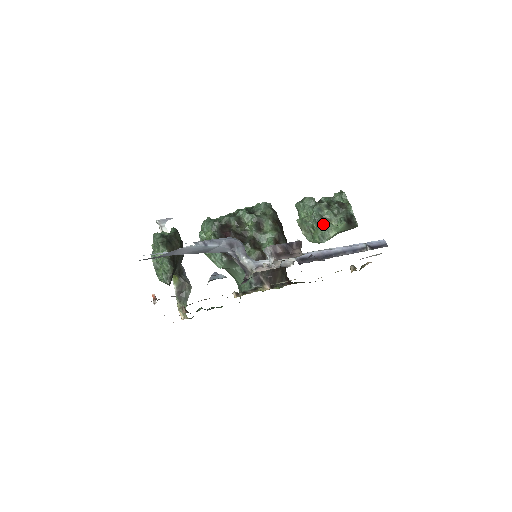
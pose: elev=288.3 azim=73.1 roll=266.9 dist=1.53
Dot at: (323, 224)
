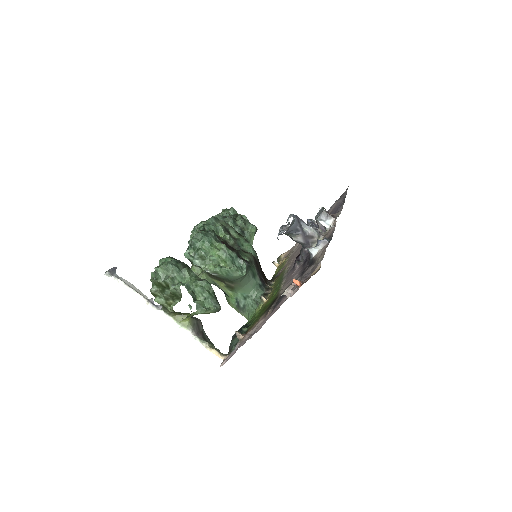
Dot at: (243, 232)
